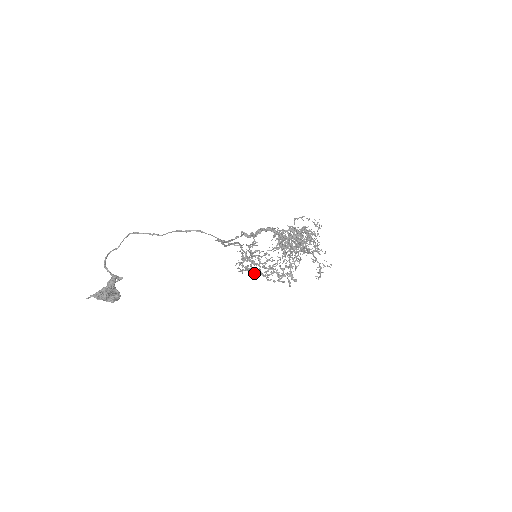
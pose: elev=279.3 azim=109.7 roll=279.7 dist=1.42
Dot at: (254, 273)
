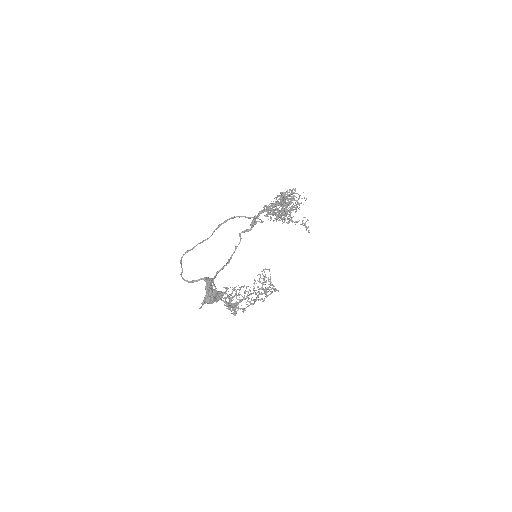
Dot at: (244, 309)
